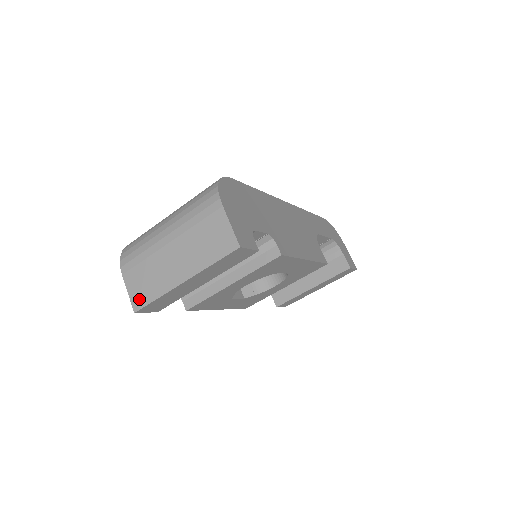
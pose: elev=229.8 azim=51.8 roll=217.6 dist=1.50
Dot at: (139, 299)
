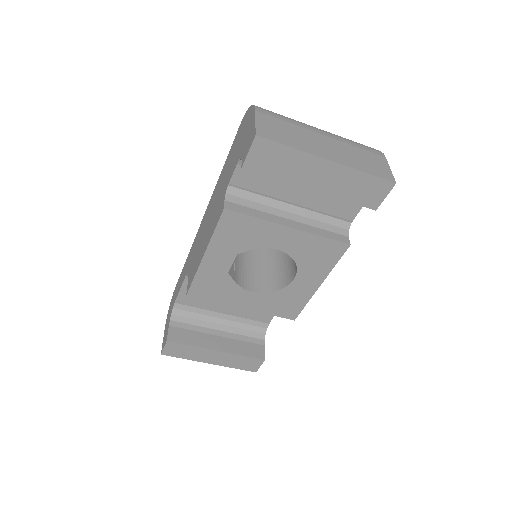
Dot at: (269, 133)
